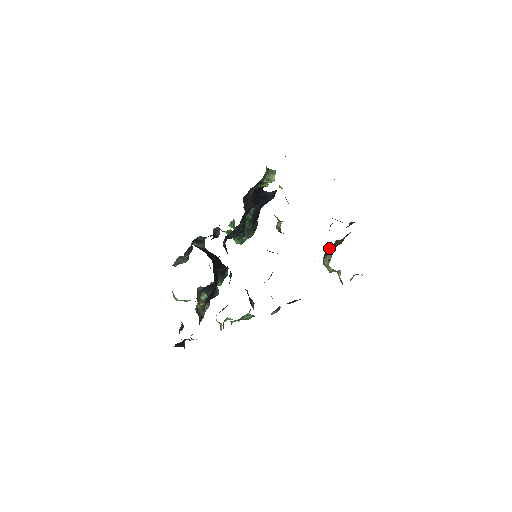
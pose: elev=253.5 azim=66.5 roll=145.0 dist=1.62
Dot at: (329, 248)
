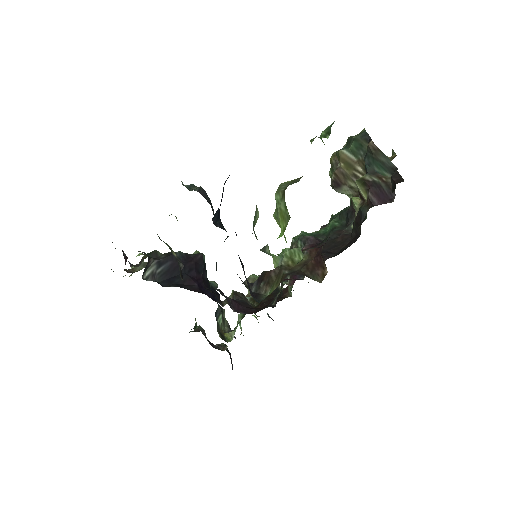
Dot at: (339, 175)
